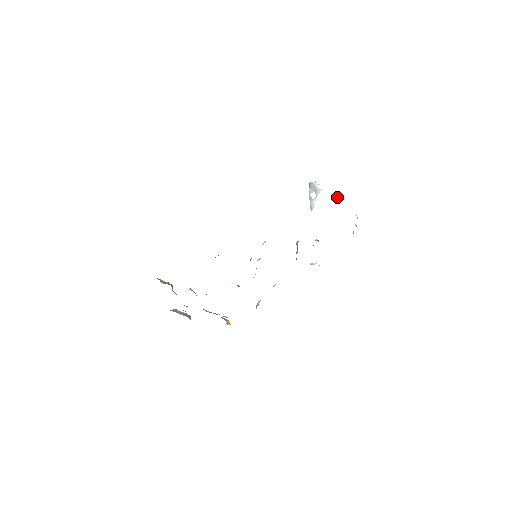
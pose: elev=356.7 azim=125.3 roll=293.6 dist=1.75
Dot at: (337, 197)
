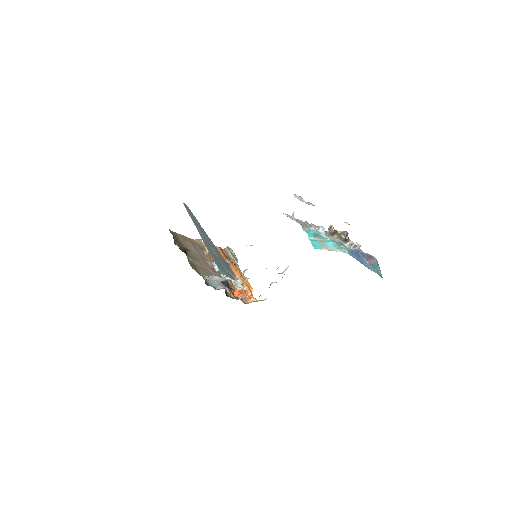
Dot at: (317, 230)
